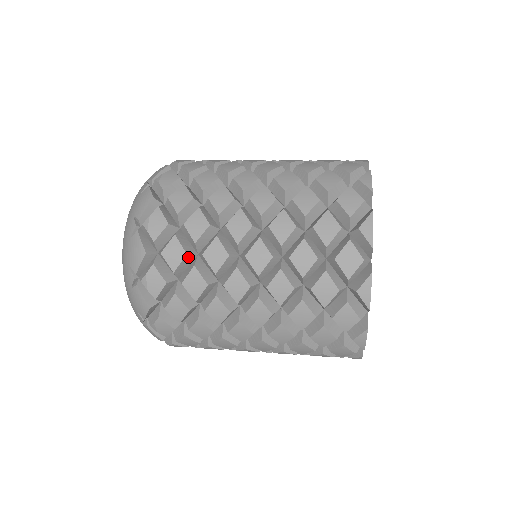
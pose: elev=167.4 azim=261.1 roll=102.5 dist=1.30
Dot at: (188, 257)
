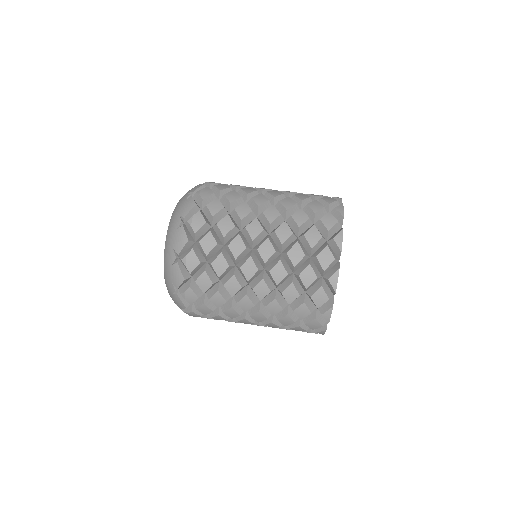
Dot at: (213, 284)
